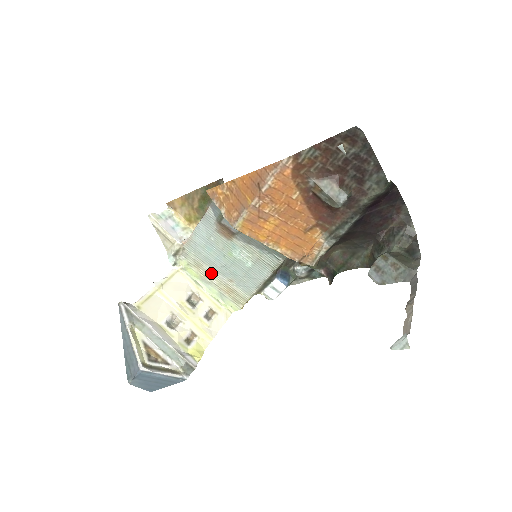
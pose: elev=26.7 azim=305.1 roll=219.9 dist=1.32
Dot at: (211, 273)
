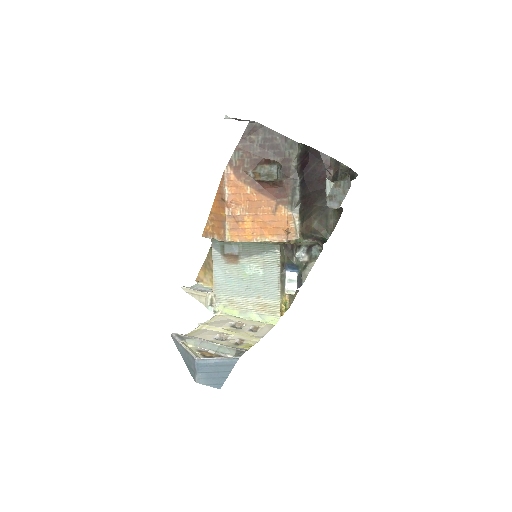
Dot at: (243, 302)
